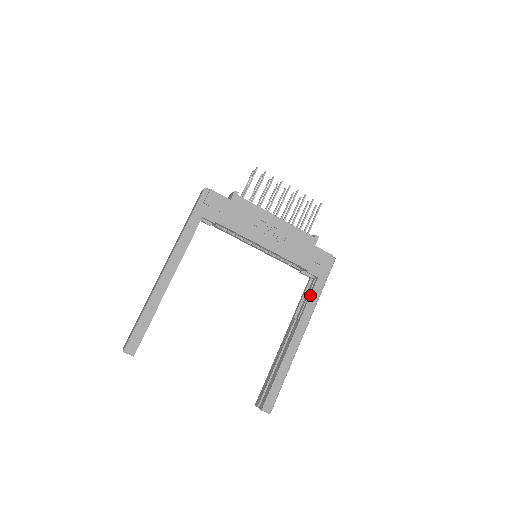
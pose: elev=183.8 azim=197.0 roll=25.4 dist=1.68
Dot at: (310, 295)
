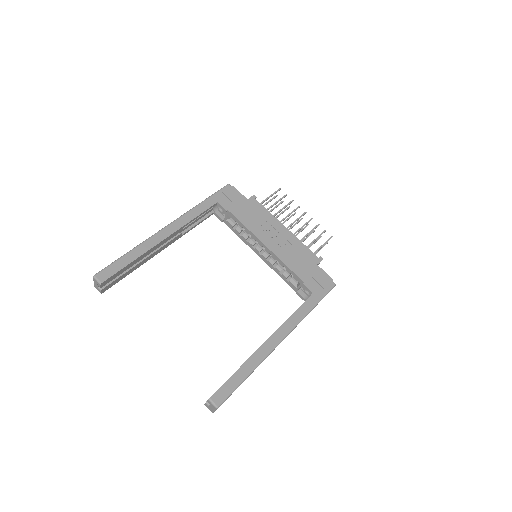
Dot at: (300, 306)
